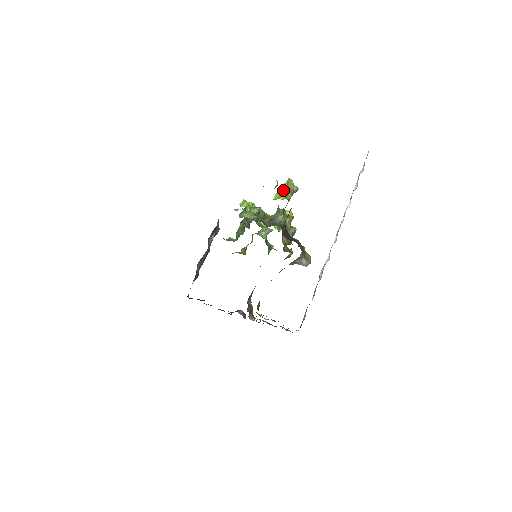
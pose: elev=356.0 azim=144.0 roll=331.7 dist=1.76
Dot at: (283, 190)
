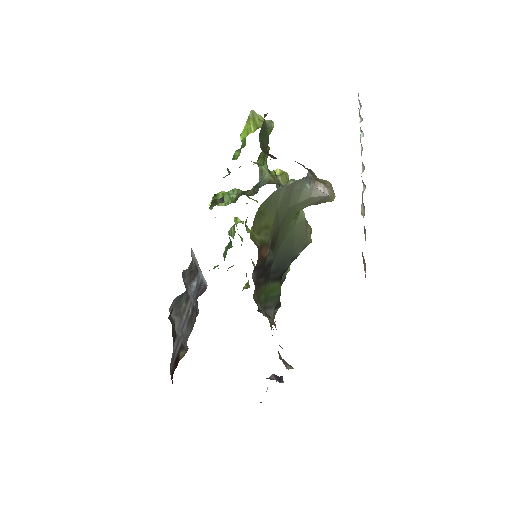
Dot at: (249, 123)
